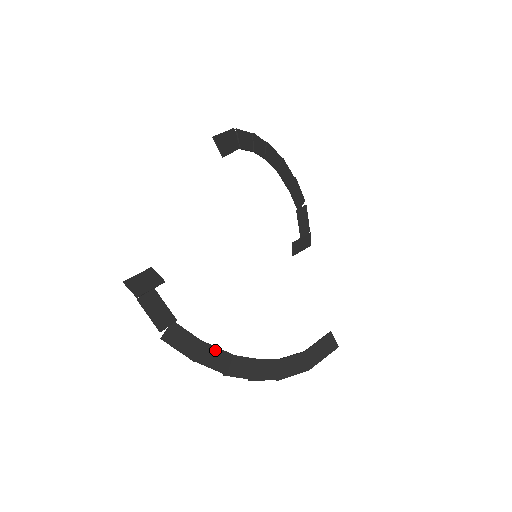
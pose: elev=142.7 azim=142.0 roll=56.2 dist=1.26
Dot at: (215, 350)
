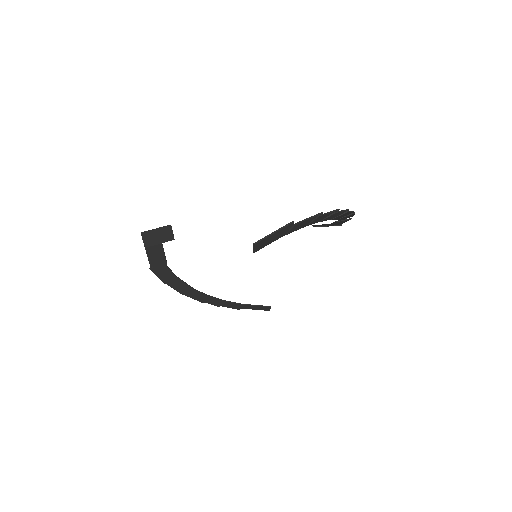
Dot at: (183, 284)
